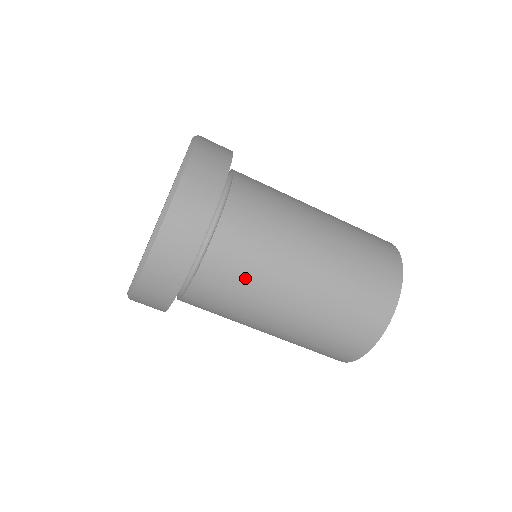
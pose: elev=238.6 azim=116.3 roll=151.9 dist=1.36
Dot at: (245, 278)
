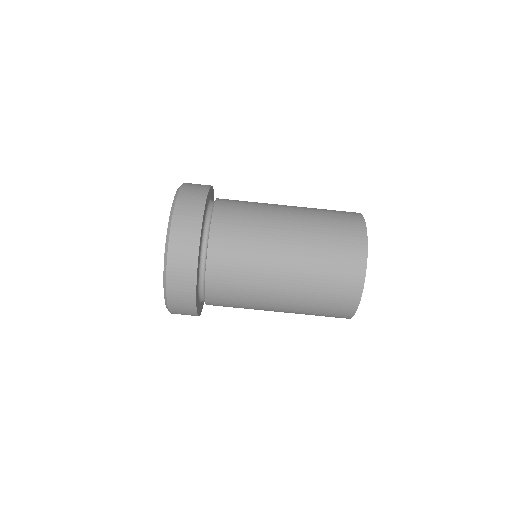
Dot at: (242, 258)
